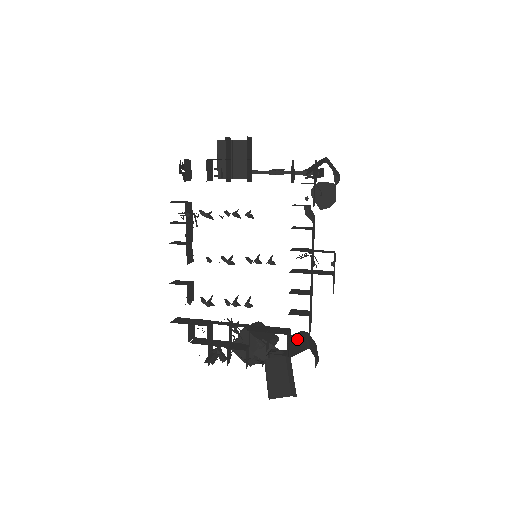
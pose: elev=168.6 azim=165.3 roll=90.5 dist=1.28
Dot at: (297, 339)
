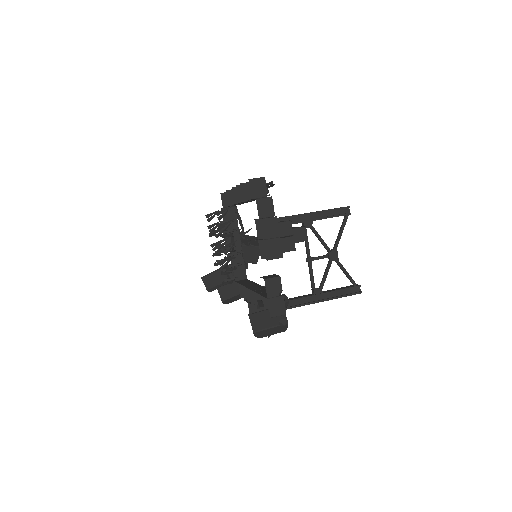
Dot at: (235, 288)
